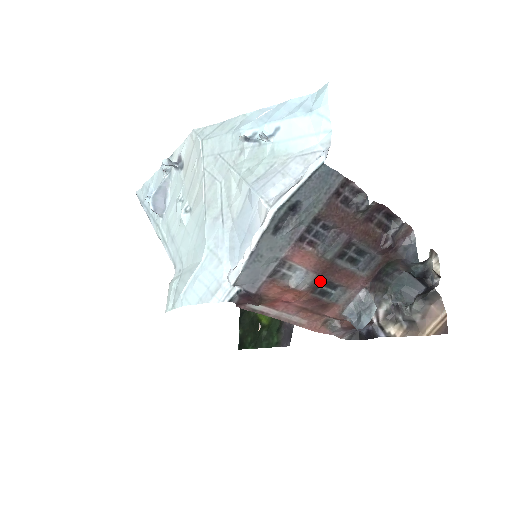
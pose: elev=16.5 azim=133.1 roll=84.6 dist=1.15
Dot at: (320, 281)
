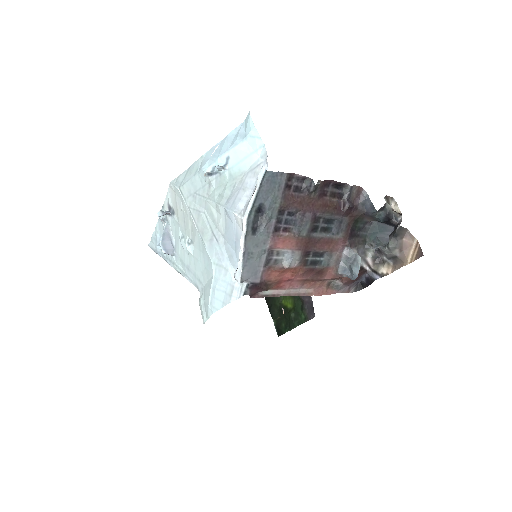
Dot at: (307, 255)
